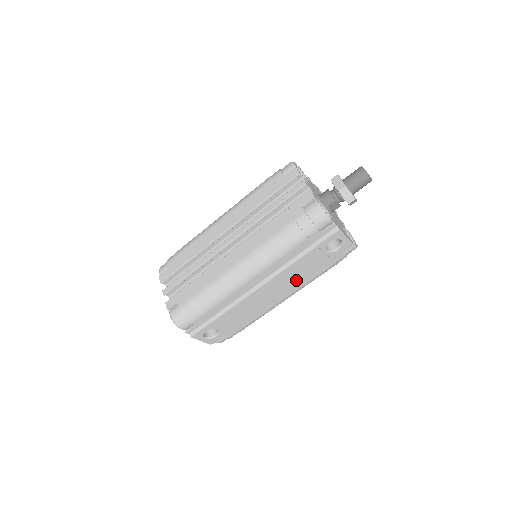
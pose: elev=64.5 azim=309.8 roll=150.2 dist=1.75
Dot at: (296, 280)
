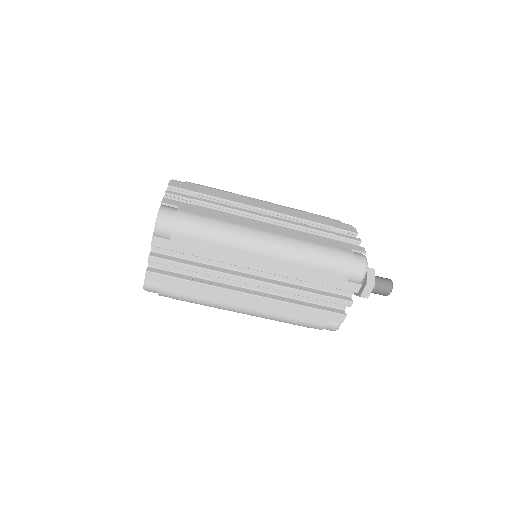
Dot at: occluded
